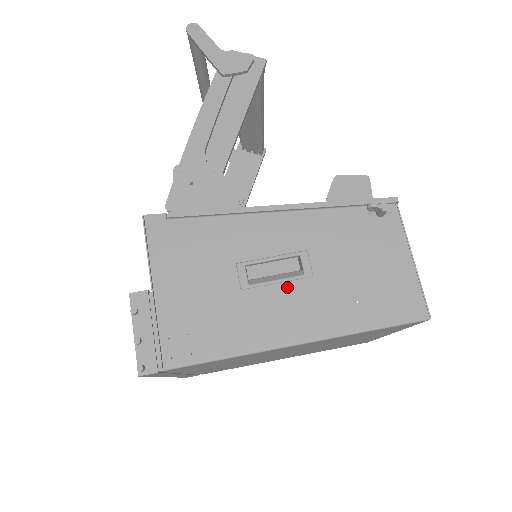
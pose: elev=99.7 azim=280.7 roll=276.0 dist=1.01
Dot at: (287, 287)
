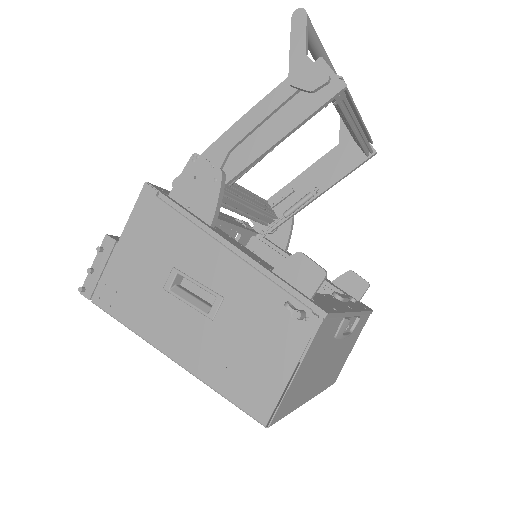
Dot at: (191, 313)
